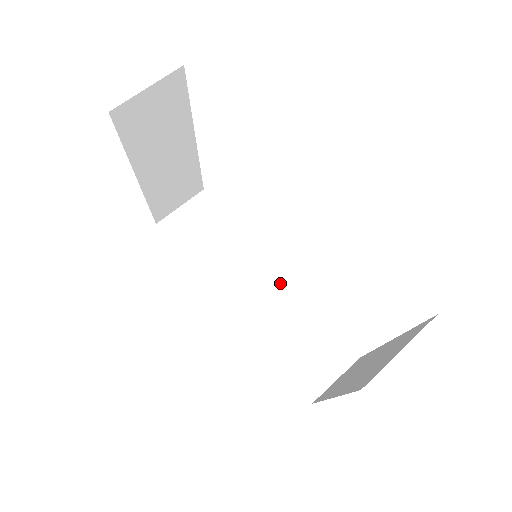
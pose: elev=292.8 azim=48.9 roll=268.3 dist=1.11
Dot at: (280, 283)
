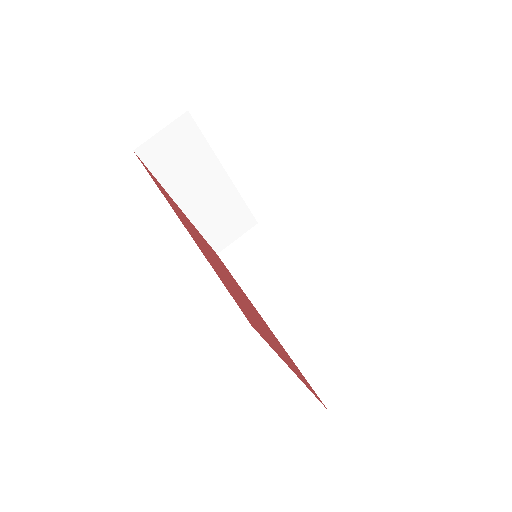
Dot at: (312, 296)
